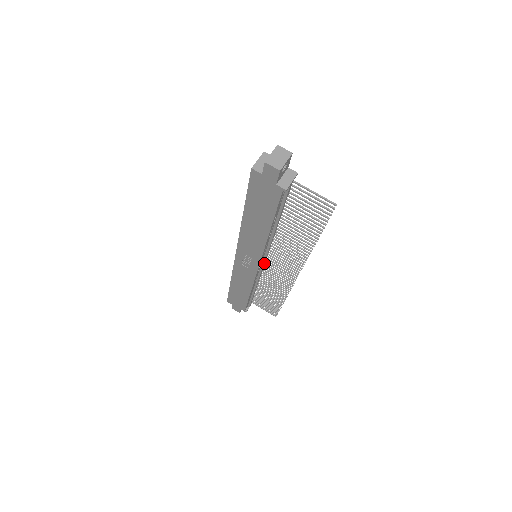
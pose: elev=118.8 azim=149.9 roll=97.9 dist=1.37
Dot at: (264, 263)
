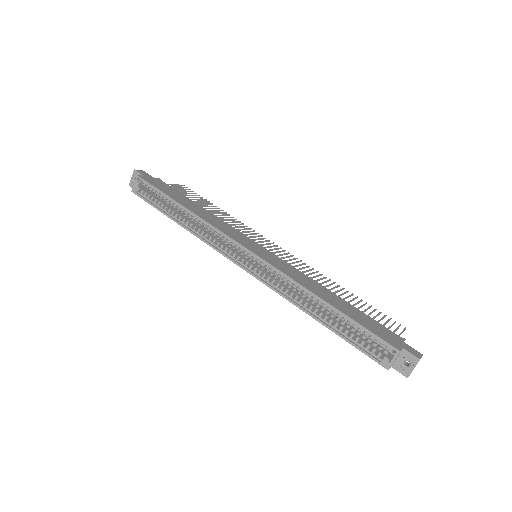
Dot at: occluded
